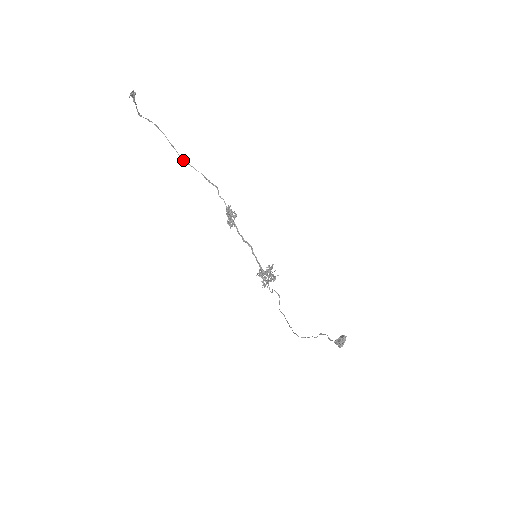
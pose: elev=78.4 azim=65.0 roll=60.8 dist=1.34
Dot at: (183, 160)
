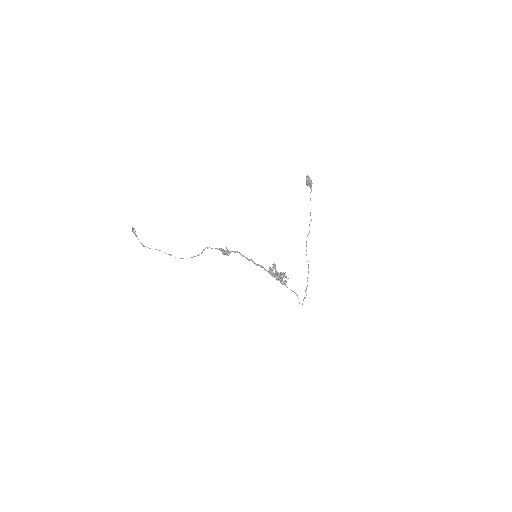
Dot at: (181, 258)
